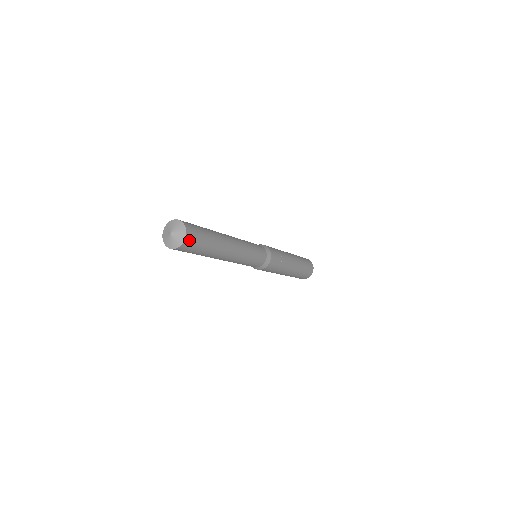
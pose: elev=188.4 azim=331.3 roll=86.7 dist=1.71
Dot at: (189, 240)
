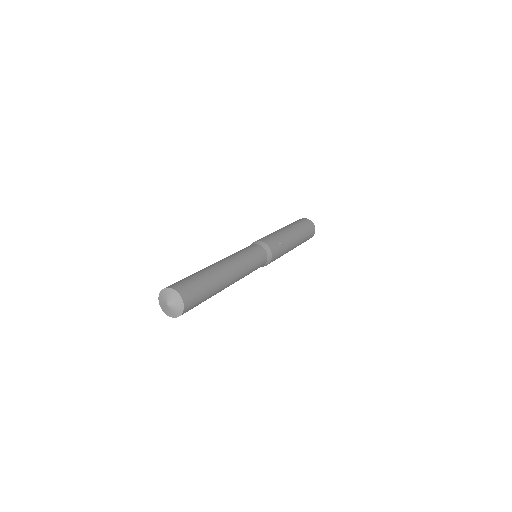
Dot at: (188, 301)
